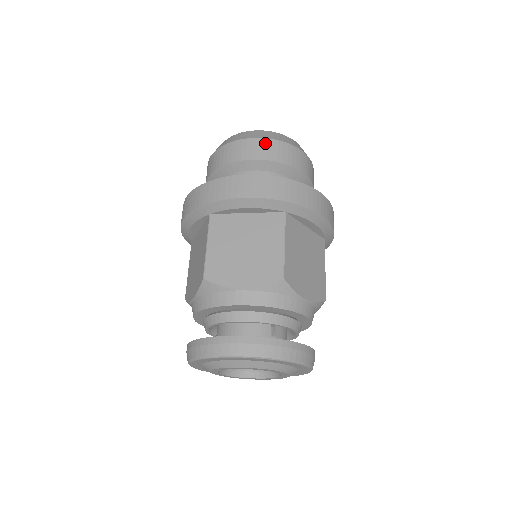
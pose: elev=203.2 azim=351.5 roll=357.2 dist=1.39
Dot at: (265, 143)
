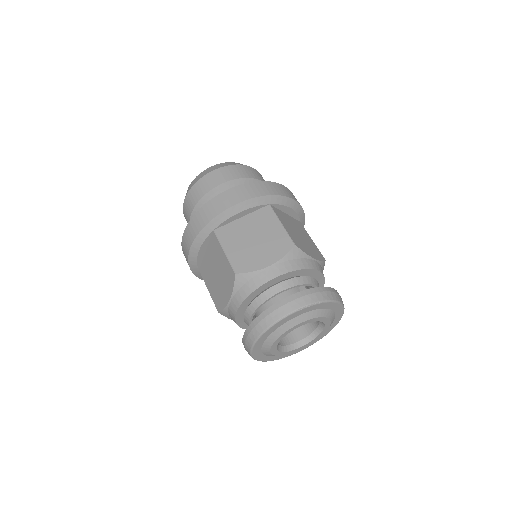
Dot at: (226, 169)
